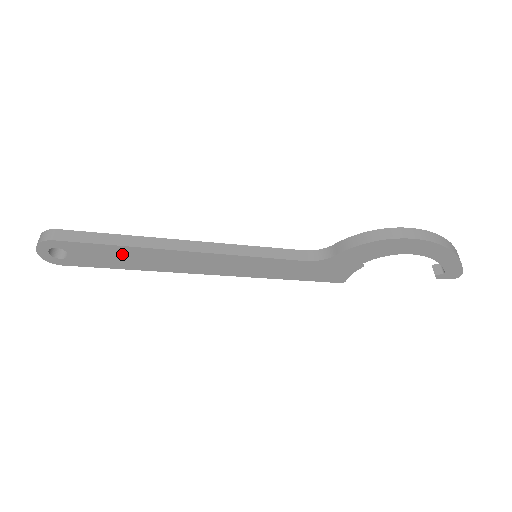
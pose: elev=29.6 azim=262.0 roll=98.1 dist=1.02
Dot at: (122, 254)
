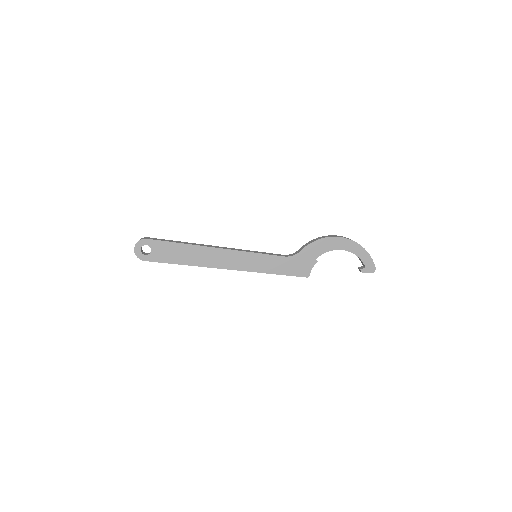
Dot at: (182, 251)
